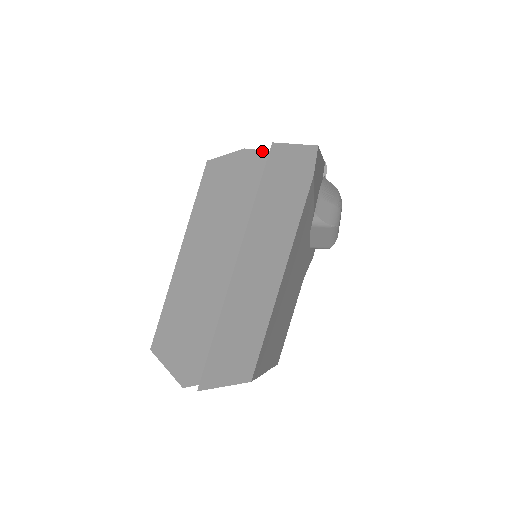
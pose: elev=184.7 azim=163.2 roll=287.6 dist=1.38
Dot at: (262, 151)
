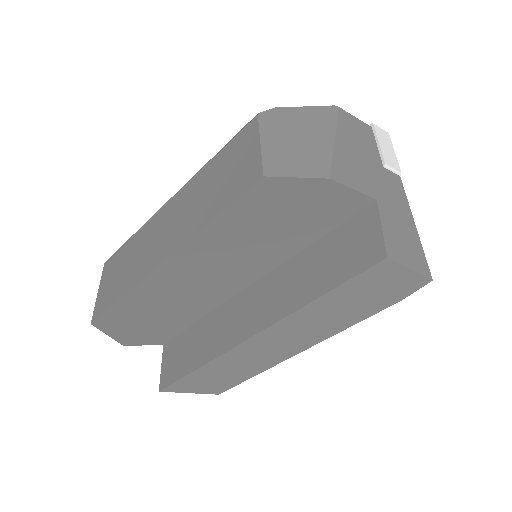
Dot at: (350, 189)
